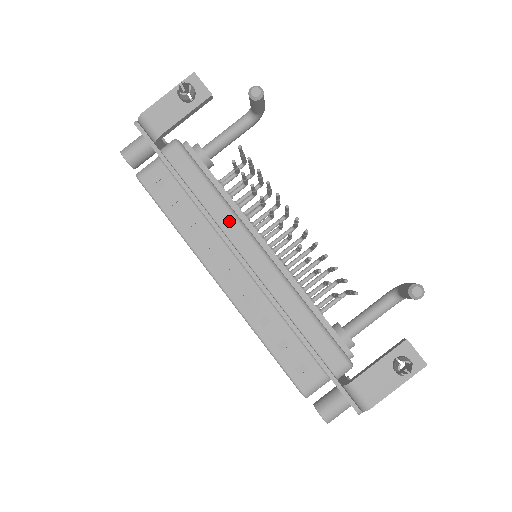
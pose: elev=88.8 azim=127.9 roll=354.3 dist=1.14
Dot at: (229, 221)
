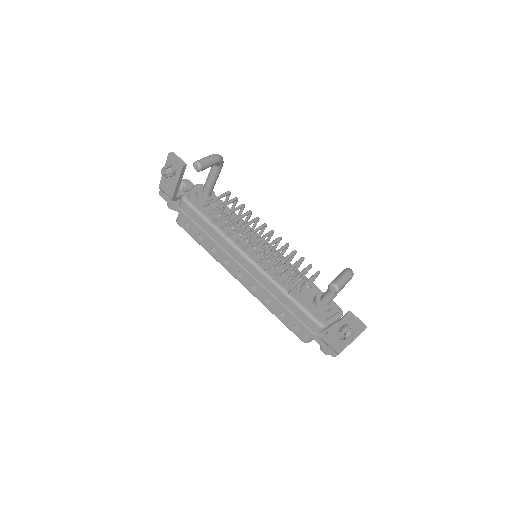
Dot at: (226, 244)
